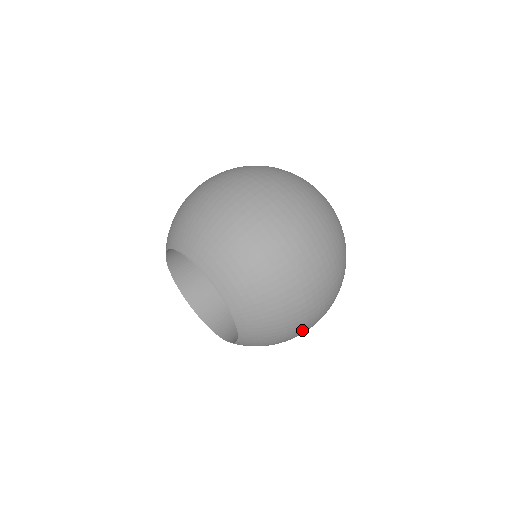
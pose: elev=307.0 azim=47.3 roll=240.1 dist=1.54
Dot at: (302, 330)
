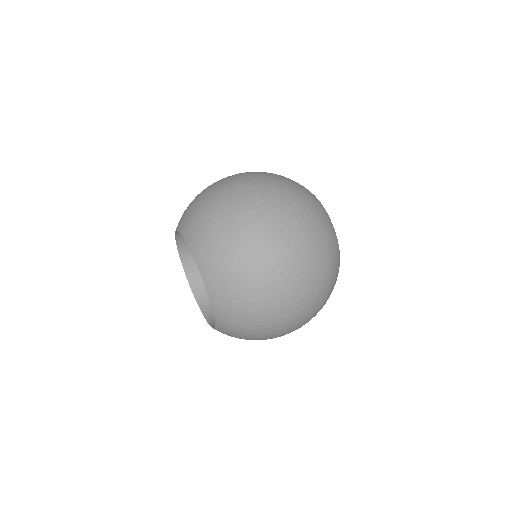
Dot at: (264, 264)
